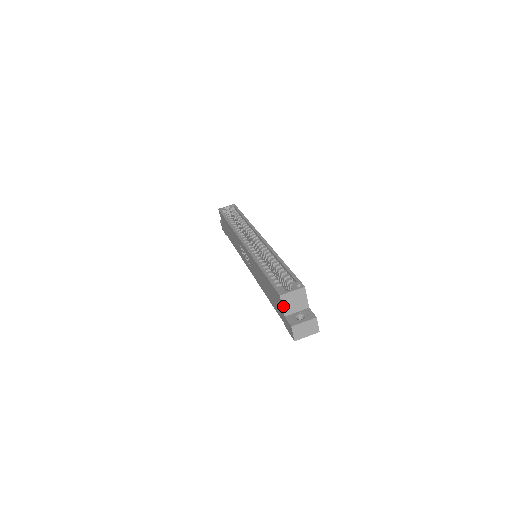
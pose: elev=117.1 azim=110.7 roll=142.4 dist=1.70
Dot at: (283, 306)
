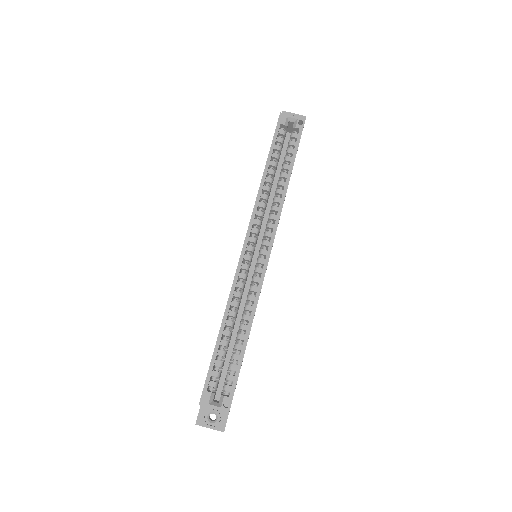
Dot at: occluded
